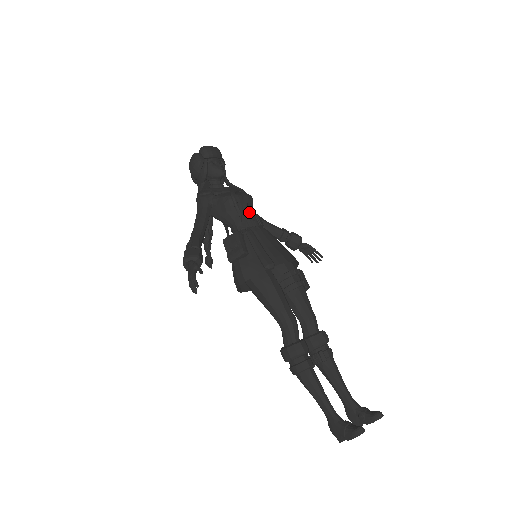
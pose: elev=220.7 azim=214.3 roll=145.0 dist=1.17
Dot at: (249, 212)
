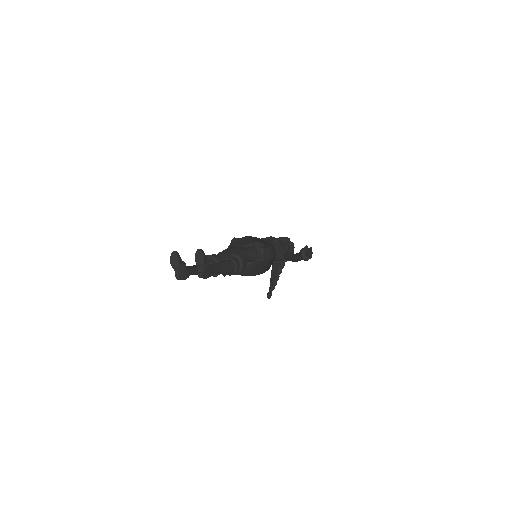
Dot at: occluded
